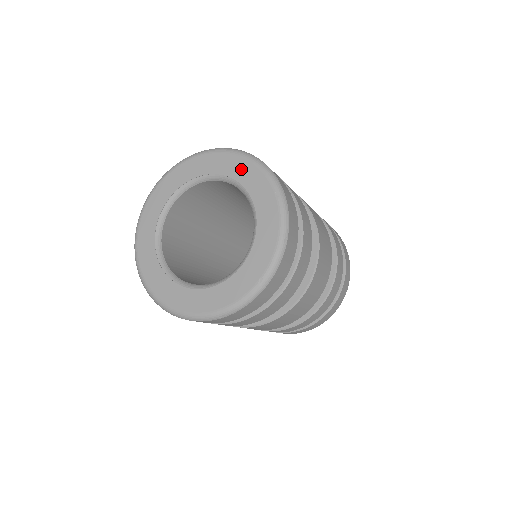
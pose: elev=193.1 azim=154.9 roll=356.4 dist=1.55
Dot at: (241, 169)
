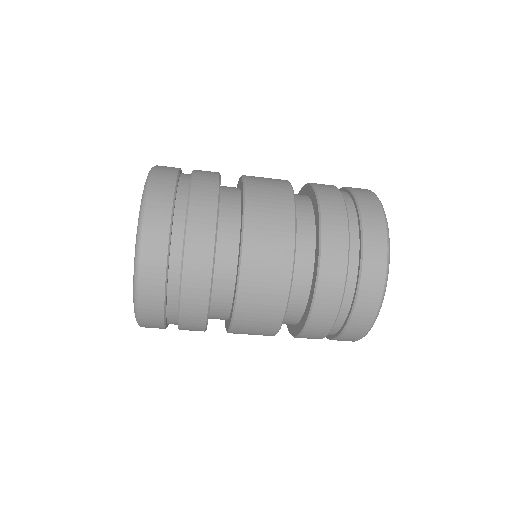
Dot at: occluded
